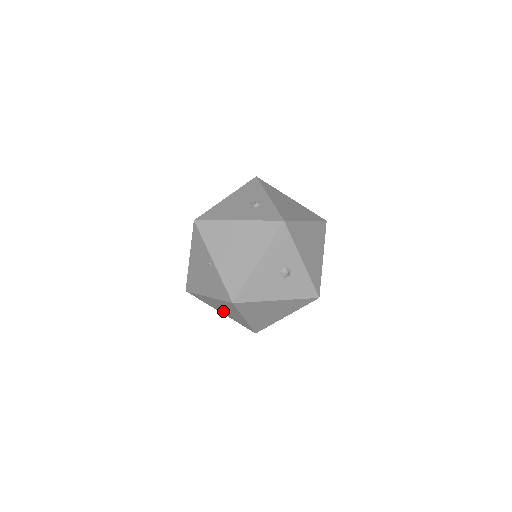
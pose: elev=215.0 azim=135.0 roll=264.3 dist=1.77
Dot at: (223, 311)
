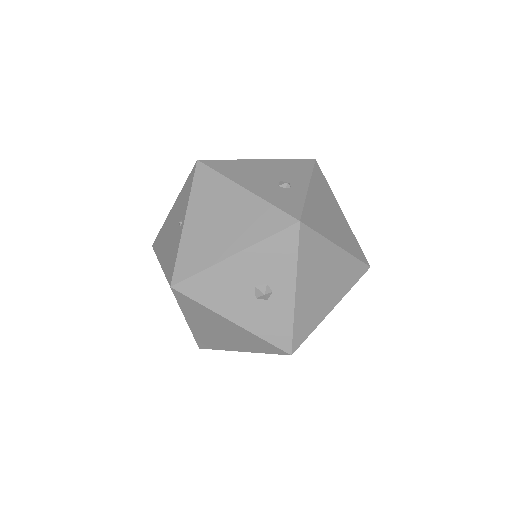
Dot at: occluded
